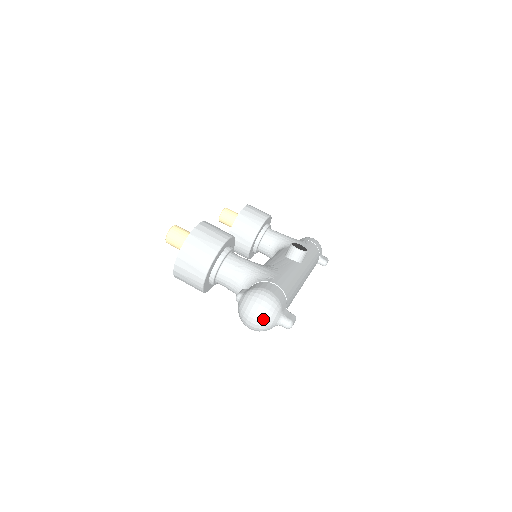
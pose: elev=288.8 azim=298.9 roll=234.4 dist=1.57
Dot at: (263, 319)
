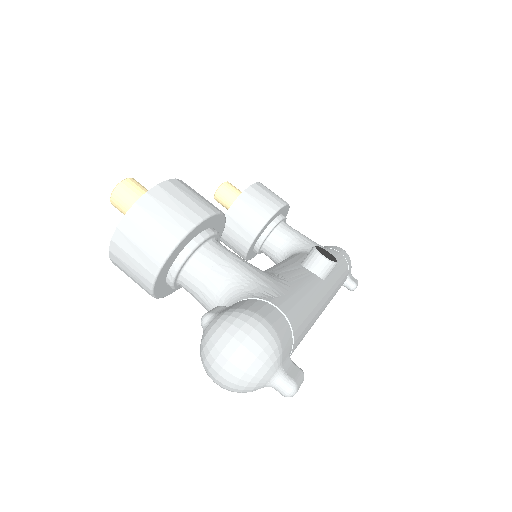
Dot at: (242, 372)
